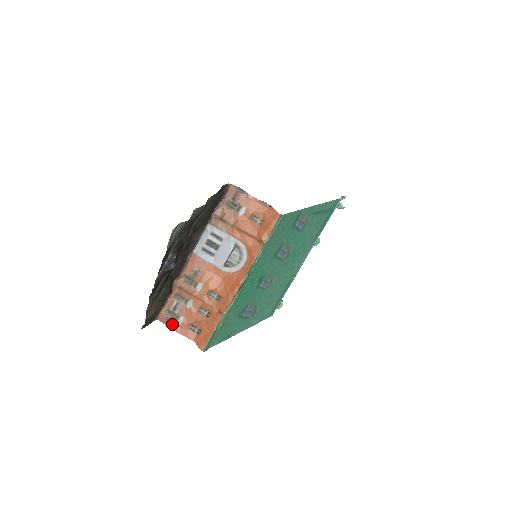
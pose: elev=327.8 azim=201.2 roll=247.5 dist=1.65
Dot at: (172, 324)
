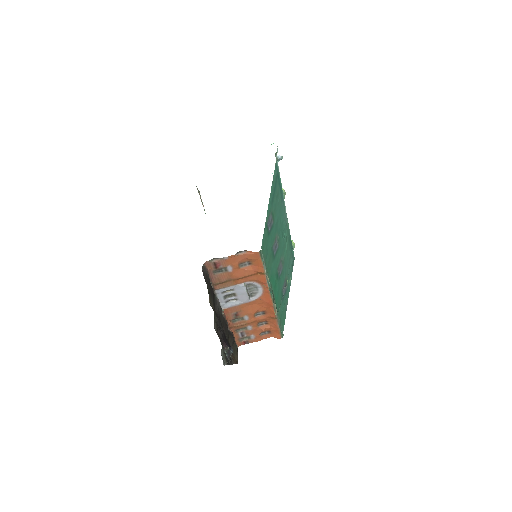
Dot at: (249, 341)
